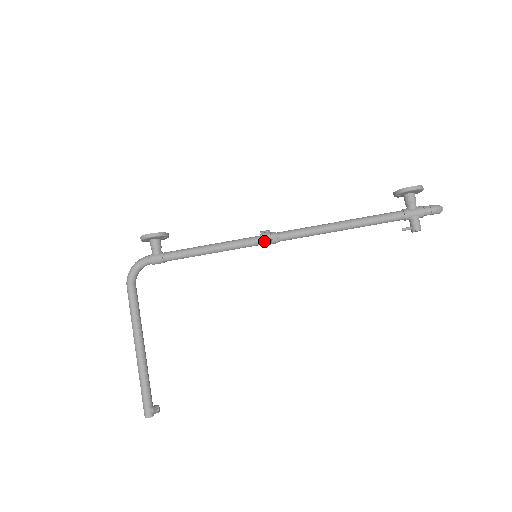
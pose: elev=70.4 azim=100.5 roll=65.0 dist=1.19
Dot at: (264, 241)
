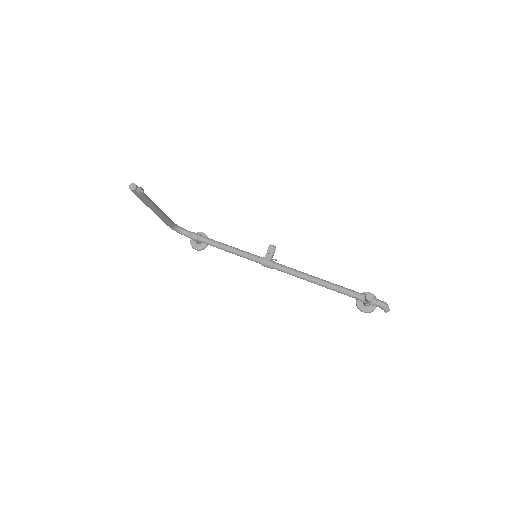
Dot at: (271, 246)
